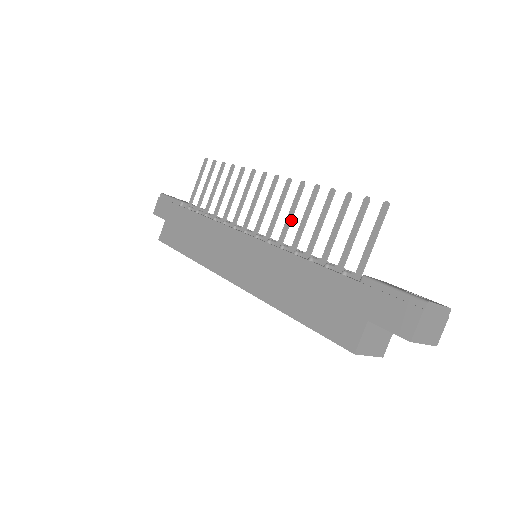
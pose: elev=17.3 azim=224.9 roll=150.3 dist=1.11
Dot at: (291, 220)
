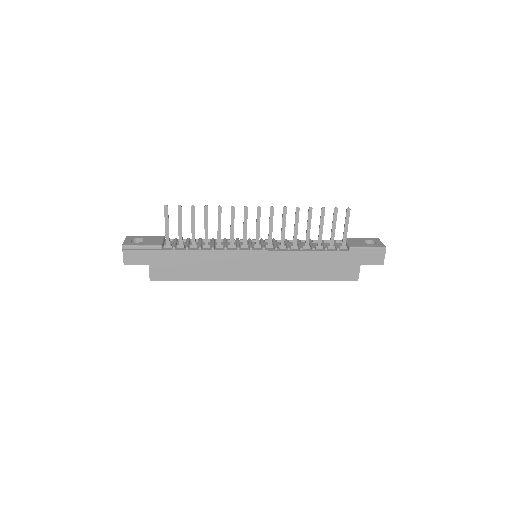
Dot at: occluded
